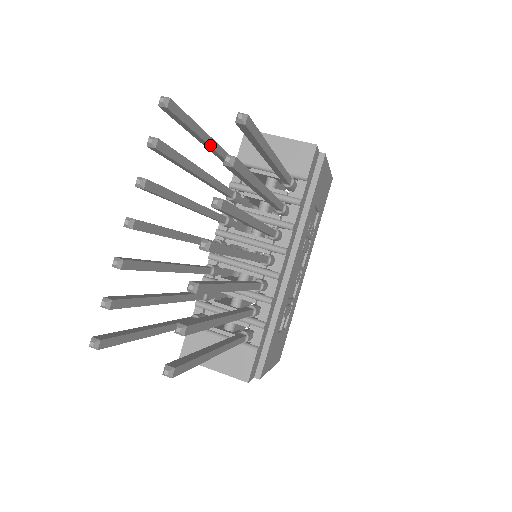
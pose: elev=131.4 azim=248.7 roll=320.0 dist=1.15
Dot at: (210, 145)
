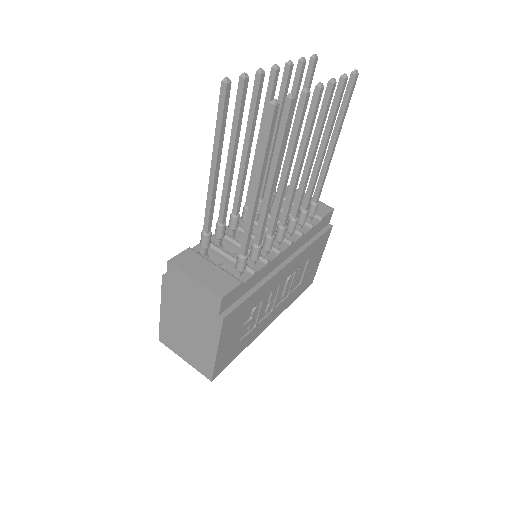
Dot at: occluded
